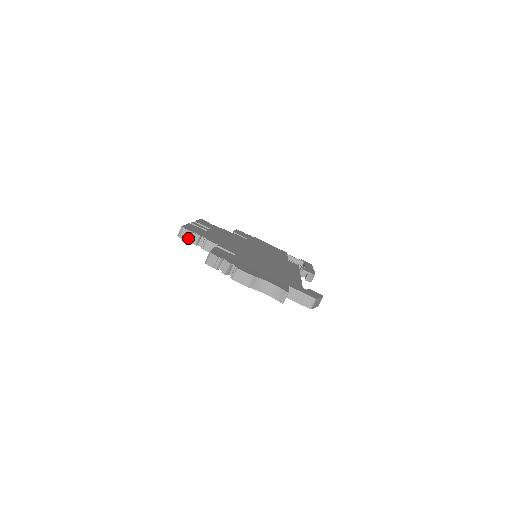
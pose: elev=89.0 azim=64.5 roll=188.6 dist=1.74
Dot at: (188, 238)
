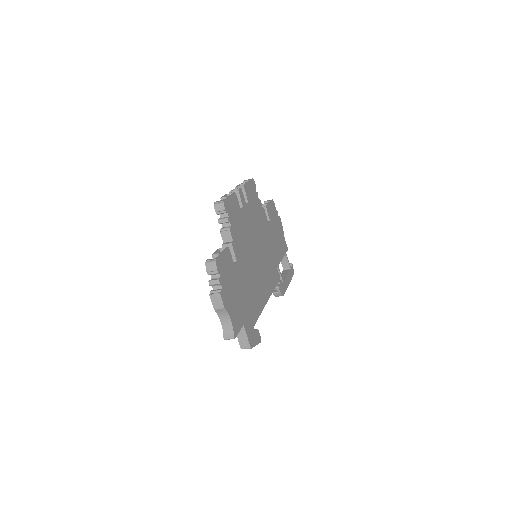
Dot at: (219, 213)
